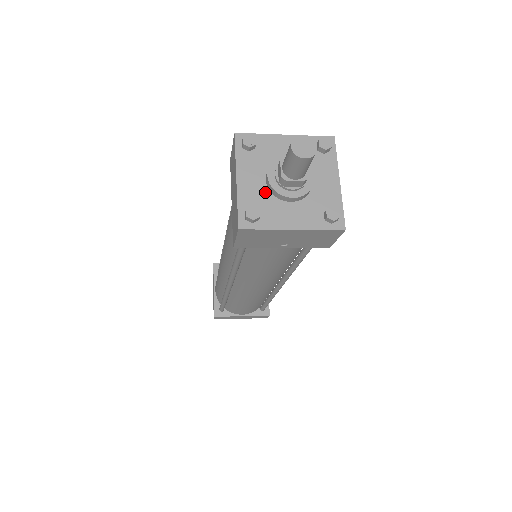
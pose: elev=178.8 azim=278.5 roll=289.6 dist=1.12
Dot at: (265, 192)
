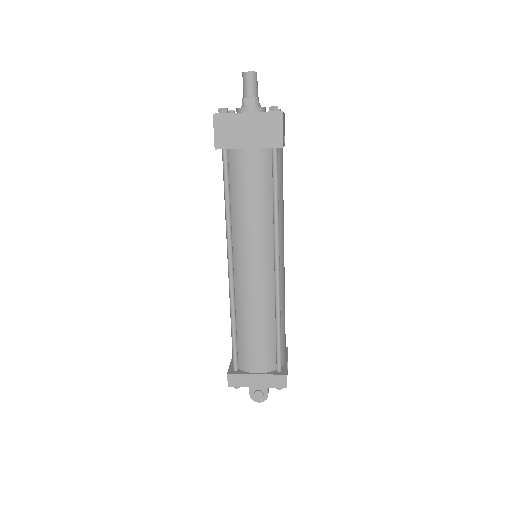
Dot at: occluded
